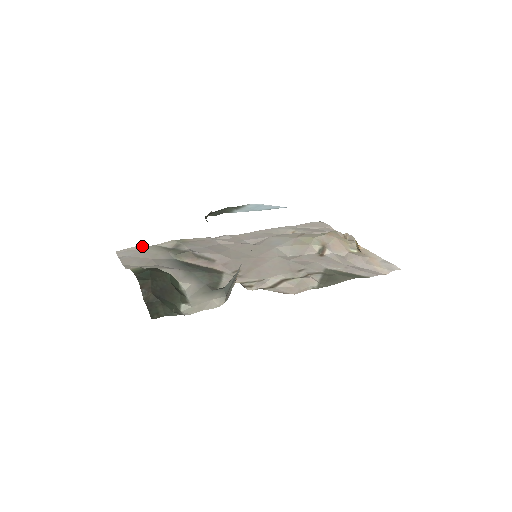
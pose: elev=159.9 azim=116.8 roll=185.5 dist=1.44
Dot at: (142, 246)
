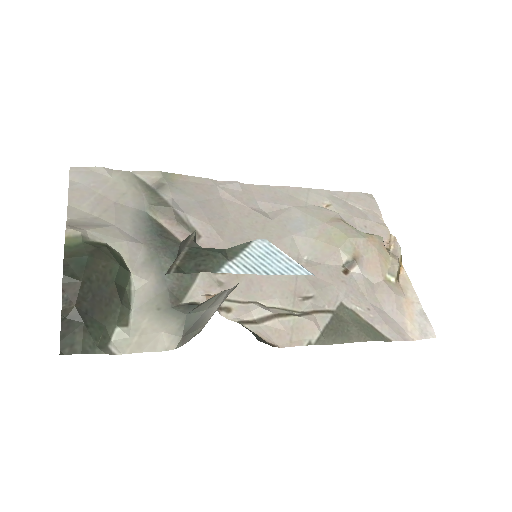
Dot at: occluded
